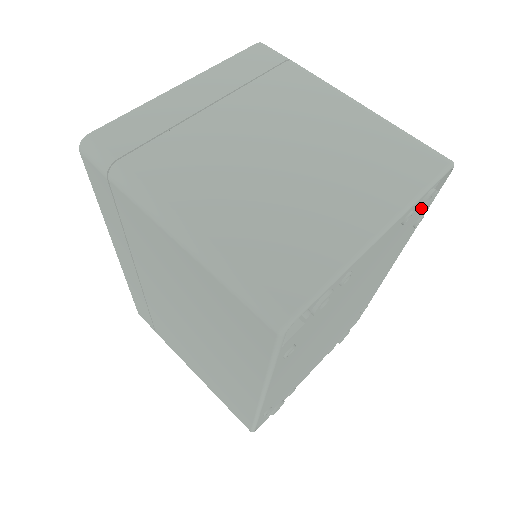
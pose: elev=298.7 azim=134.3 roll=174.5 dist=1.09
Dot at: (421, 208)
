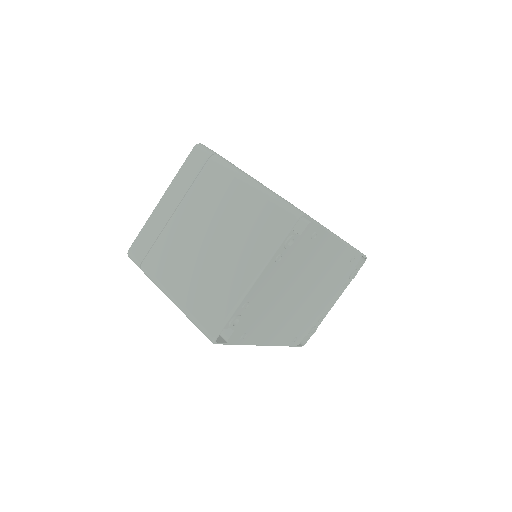
Dot at: (289, 247)
